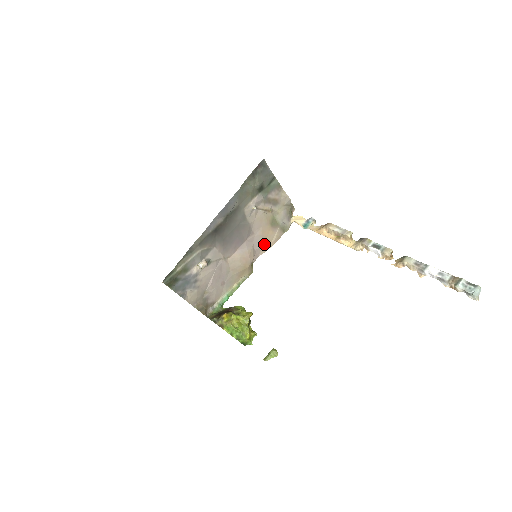
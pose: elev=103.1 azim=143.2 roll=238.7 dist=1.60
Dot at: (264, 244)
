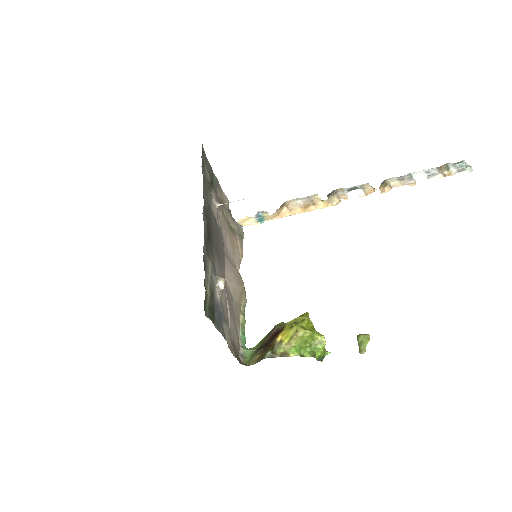
Dot at: (235, 258)
